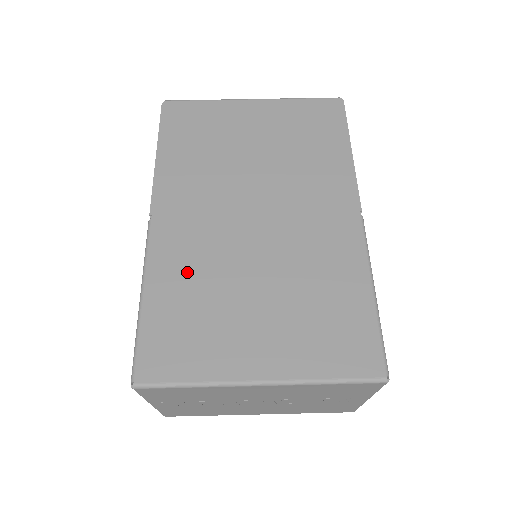
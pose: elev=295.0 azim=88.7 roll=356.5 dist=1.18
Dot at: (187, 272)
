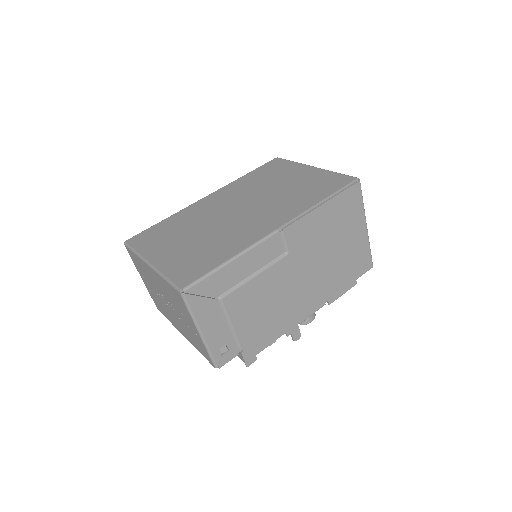
Dot at: (187, 218)
